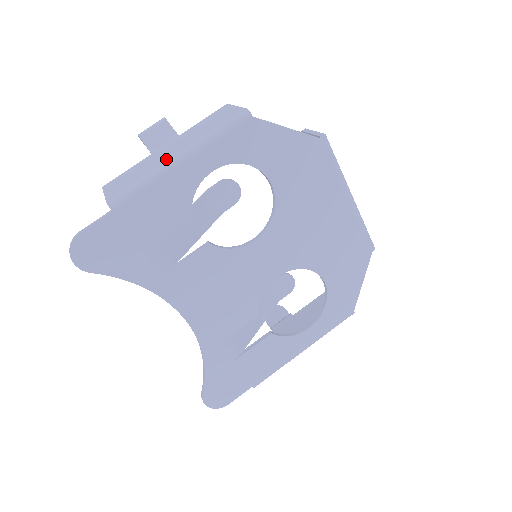
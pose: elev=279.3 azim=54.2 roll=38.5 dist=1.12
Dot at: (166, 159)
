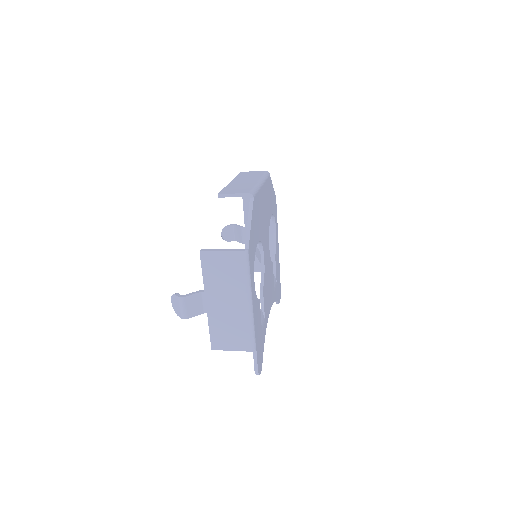
Dot at: (241, 311)
